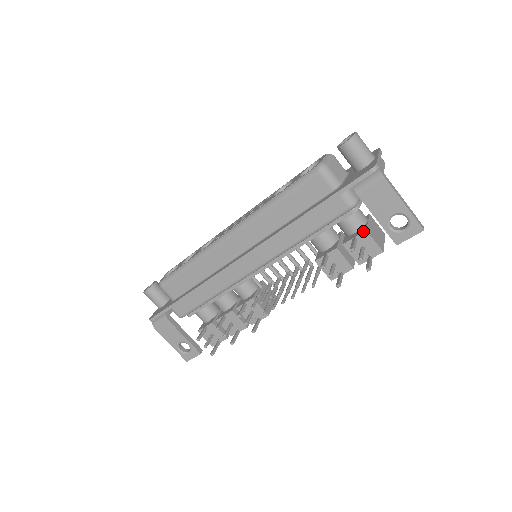
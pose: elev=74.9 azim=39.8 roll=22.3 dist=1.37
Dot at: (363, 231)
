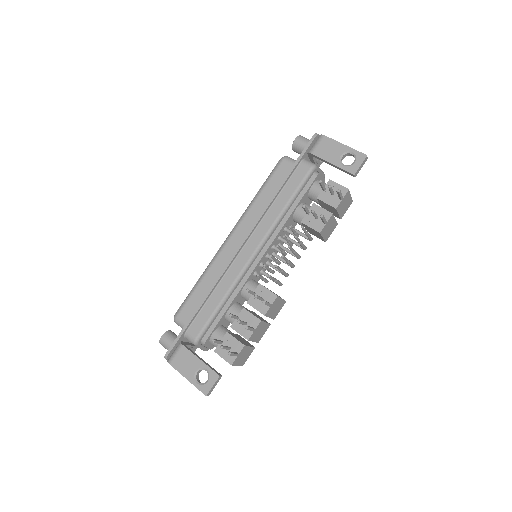
Dot at: (328, 182)
